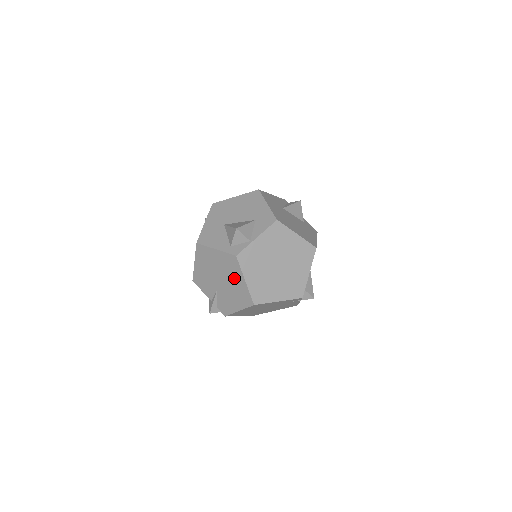
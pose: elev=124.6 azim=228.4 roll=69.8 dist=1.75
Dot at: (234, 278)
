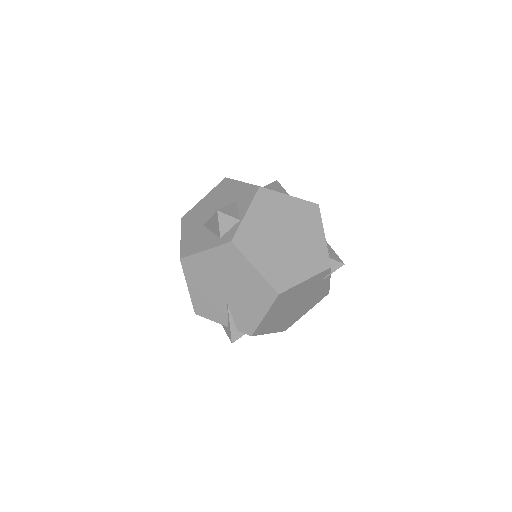
Dot at: (241, 274)
